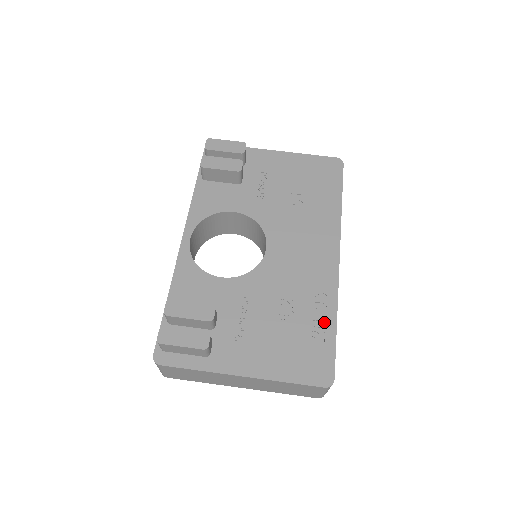
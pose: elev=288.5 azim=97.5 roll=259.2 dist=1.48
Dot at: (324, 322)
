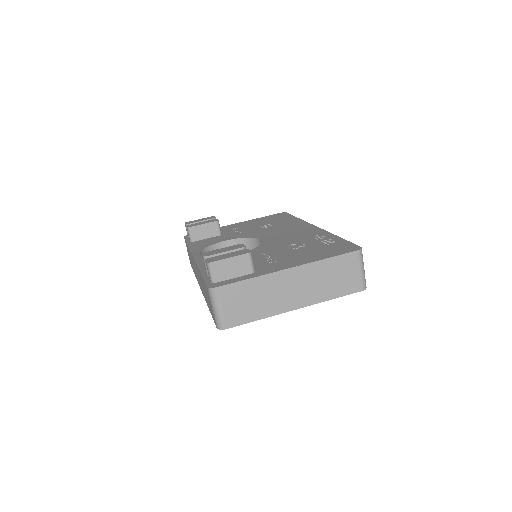
Dot at: (330, 239)
